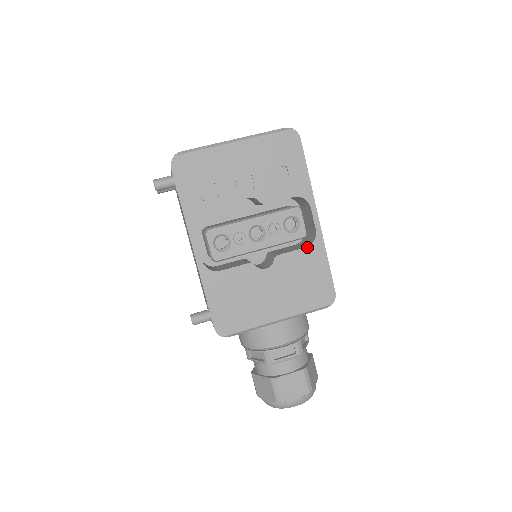
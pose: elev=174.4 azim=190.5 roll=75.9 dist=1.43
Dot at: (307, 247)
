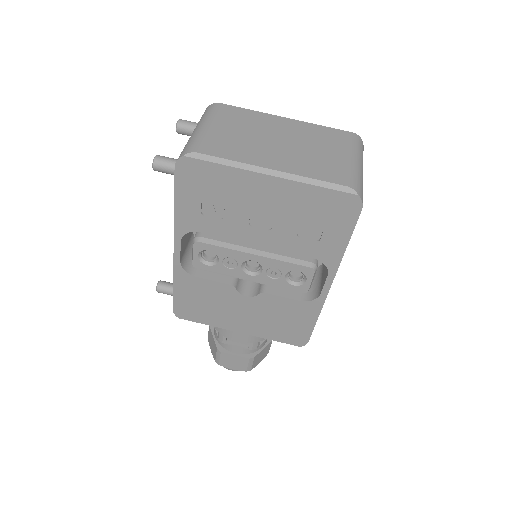
Dot at: (301, 301)
